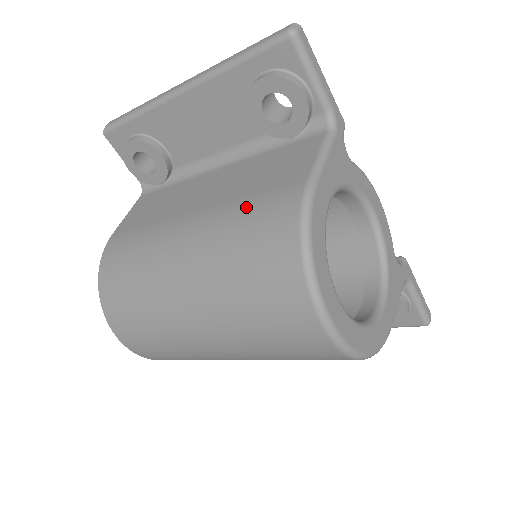
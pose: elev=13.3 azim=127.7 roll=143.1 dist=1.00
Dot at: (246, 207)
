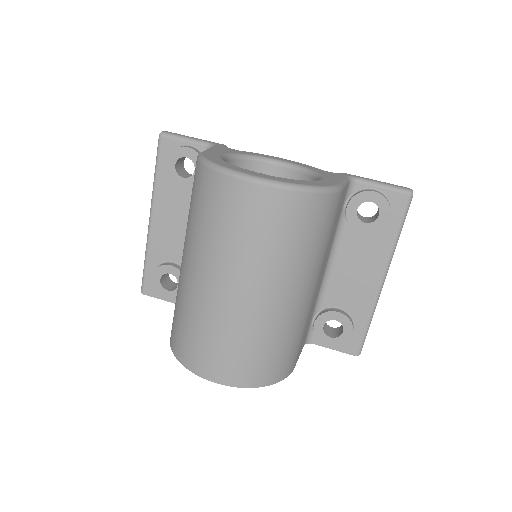
Dot at: occluded
